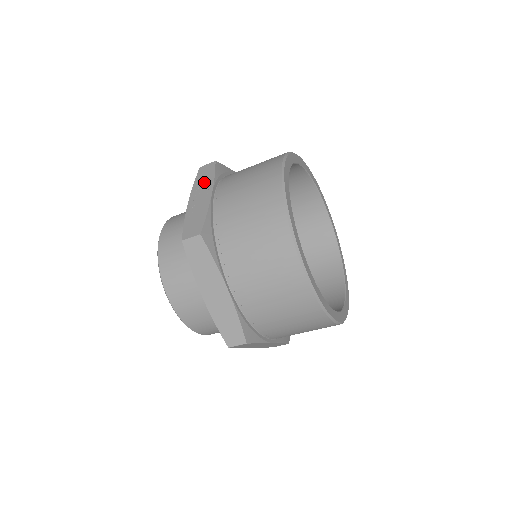
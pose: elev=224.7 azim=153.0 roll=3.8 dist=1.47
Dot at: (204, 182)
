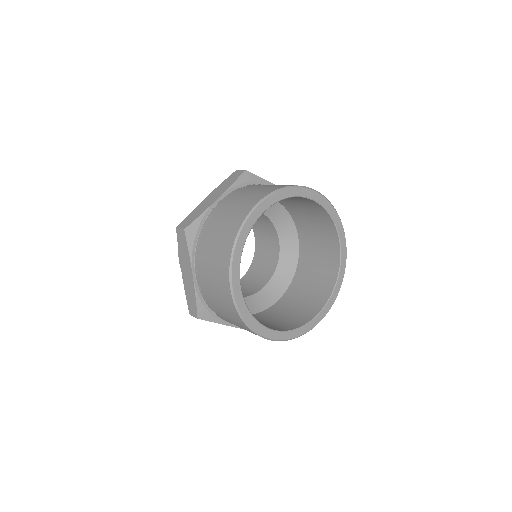
Dot at: occluded
